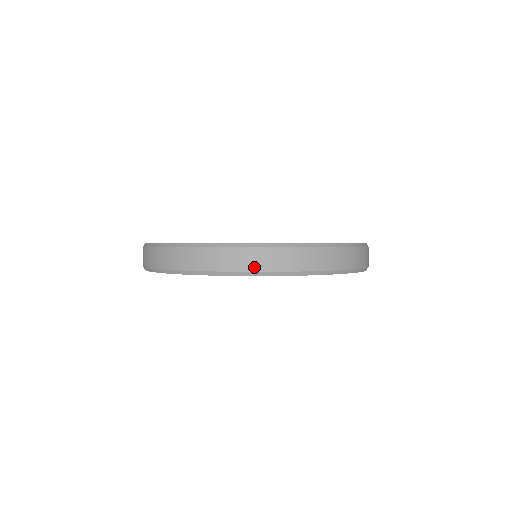
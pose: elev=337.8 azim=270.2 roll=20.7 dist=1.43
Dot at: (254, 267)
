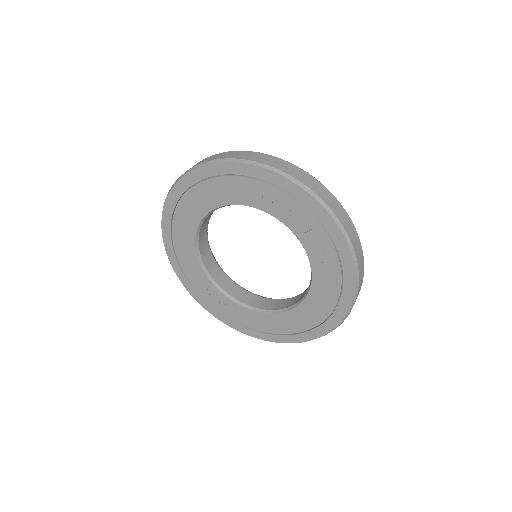
Dot at: occluded
